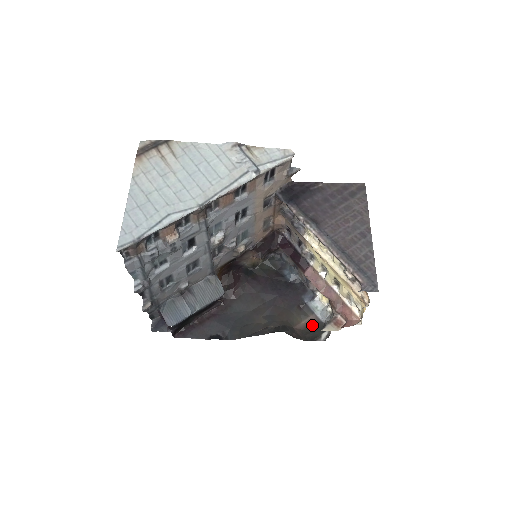
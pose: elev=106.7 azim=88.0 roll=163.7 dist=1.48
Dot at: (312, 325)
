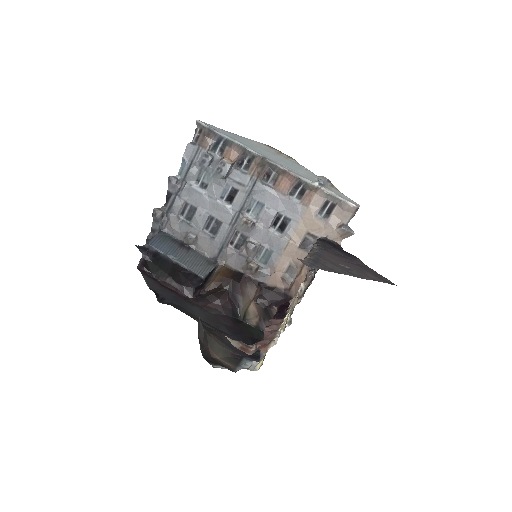
Dot at: (223, 364)
